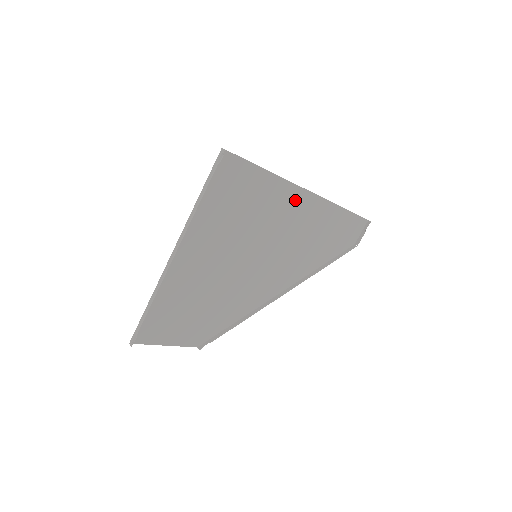
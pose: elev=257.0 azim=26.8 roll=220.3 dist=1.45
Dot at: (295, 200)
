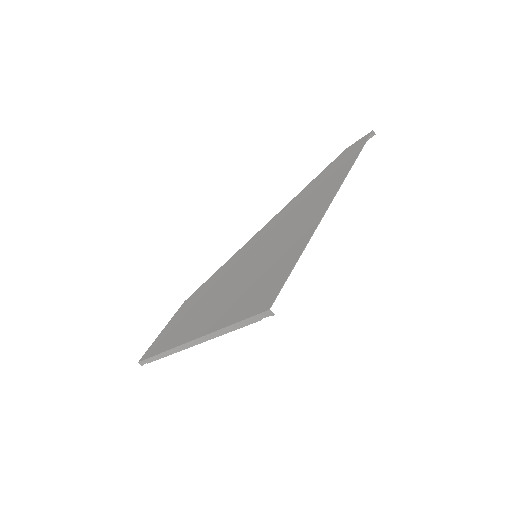
Dot at: (314, 216)
